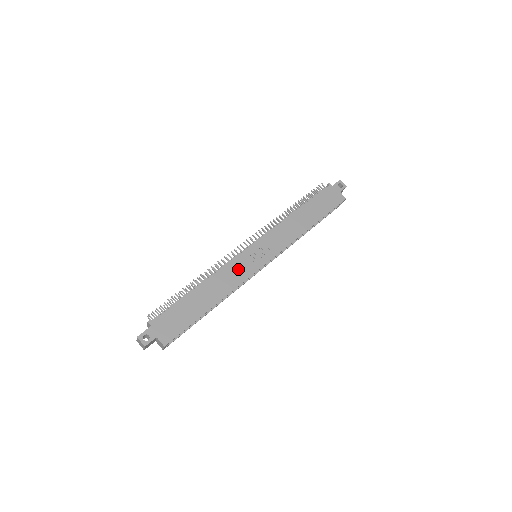
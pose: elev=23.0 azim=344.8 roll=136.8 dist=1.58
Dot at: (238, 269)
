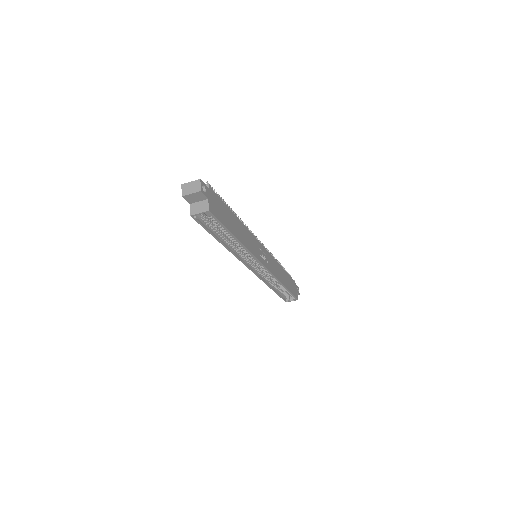
Dot at: (254, 244)
